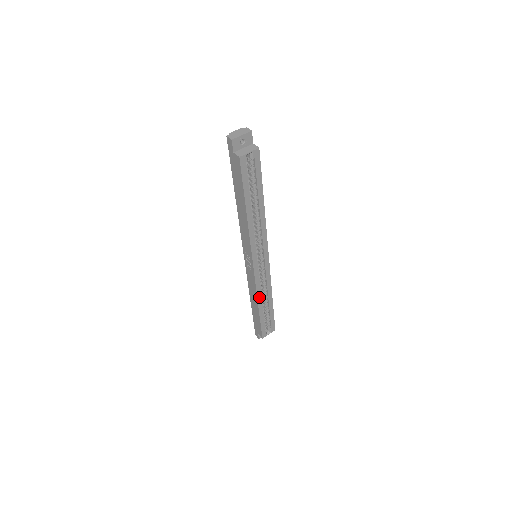
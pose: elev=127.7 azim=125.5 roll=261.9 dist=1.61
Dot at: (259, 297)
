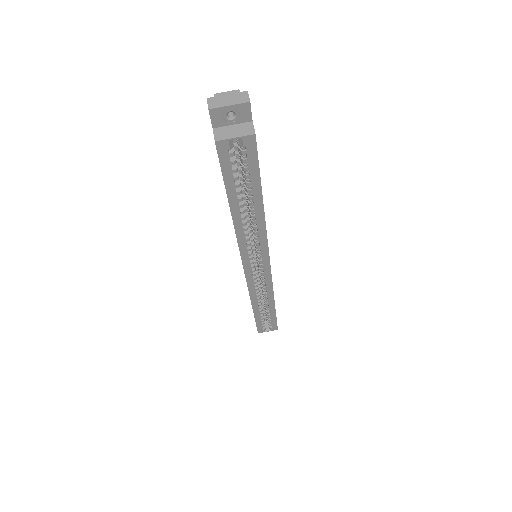
Dot at: (254, 299)
